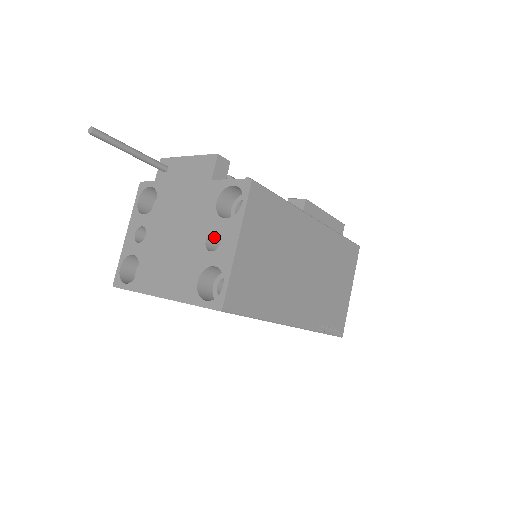
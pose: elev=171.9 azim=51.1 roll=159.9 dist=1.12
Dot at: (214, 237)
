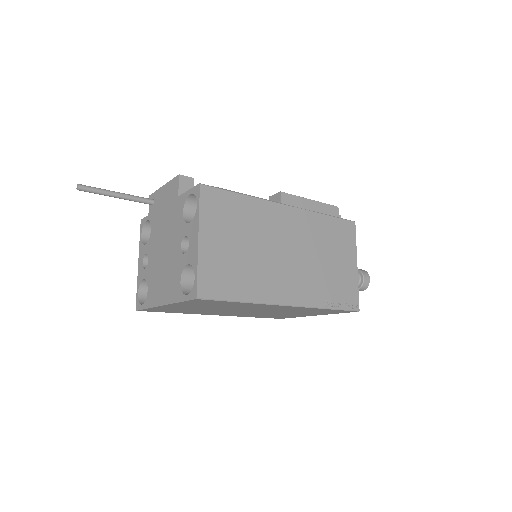
Dot at: (188, 242)
